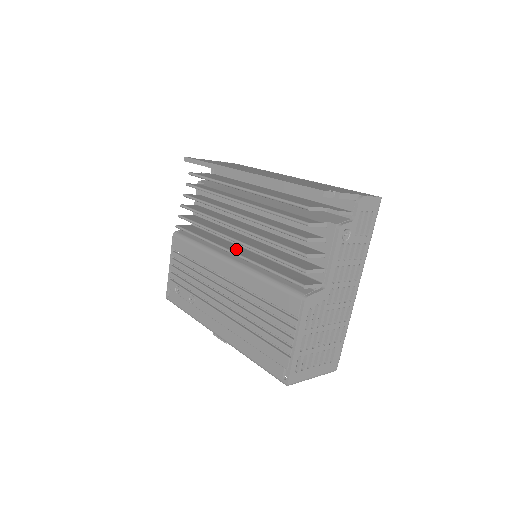
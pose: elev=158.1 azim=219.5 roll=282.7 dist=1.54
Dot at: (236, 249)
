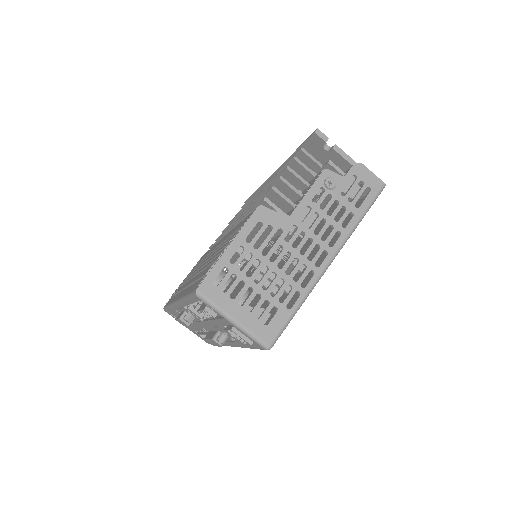
Dot at: occluded
